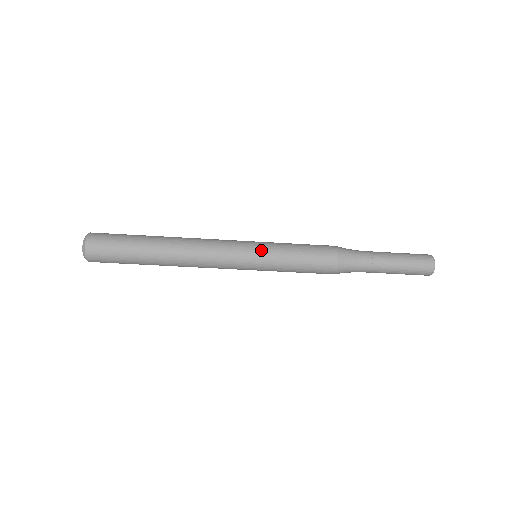
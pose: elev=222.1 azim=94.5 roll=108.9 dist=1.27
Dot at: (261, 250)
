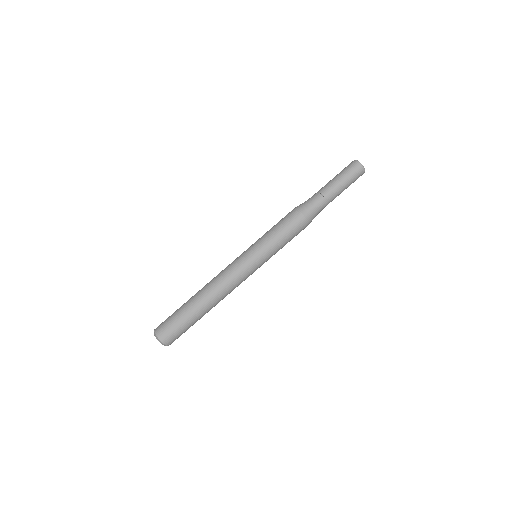
Dot at: (251, 246)
